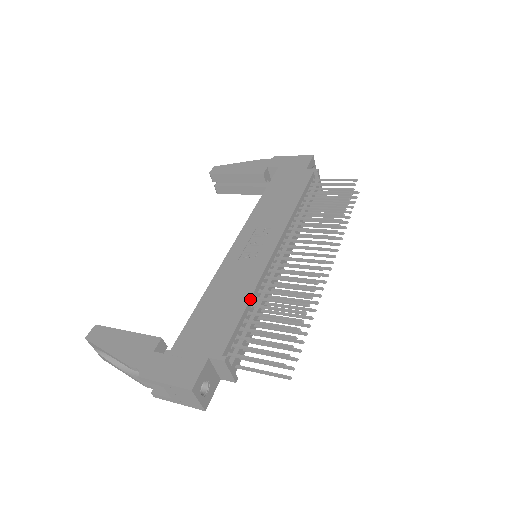
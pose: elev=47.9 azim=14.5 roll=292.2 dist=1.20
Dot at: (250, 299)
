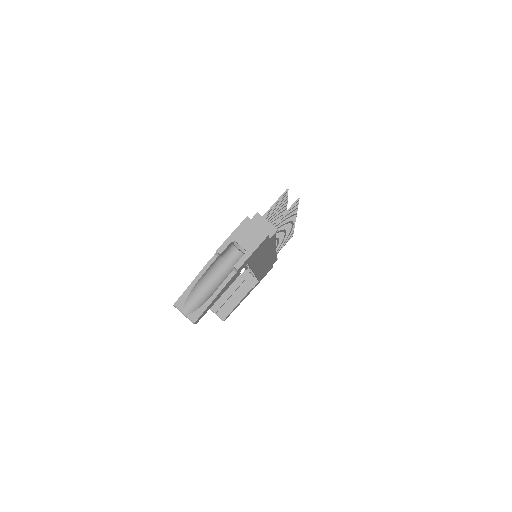
Dot at: occluded
